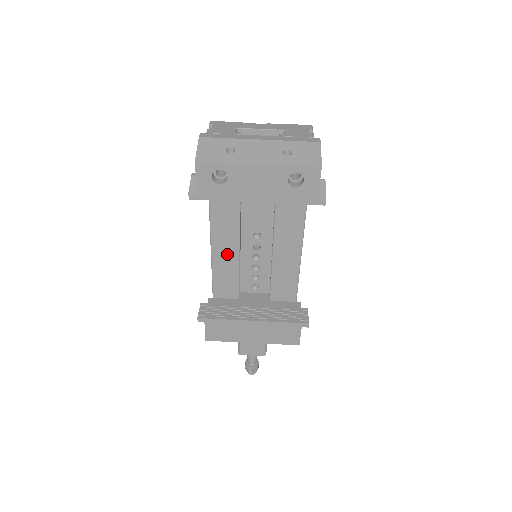
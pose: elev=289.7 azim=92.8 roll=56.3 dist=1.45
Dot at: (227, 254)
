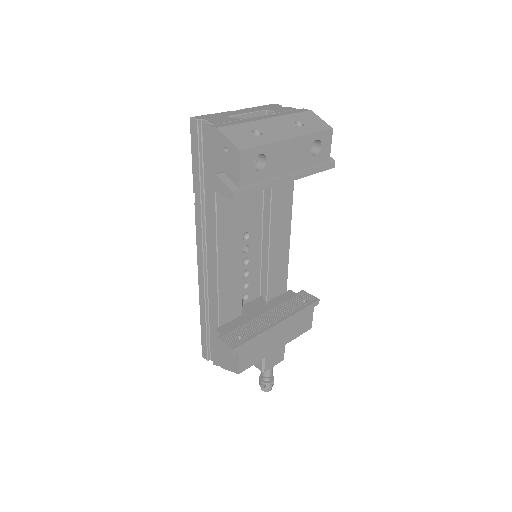
Dot at: (232, 266)
